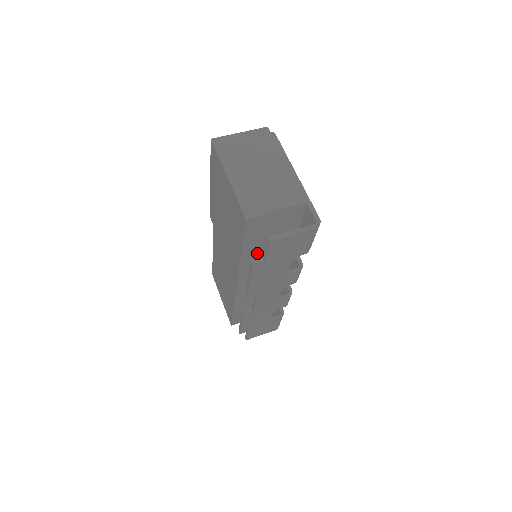
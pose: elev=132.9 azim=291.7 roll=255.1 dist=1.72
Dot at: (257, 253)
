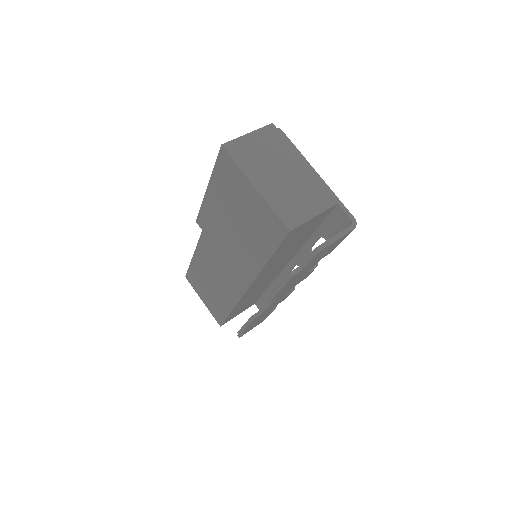
Dot at: (278, 258)
